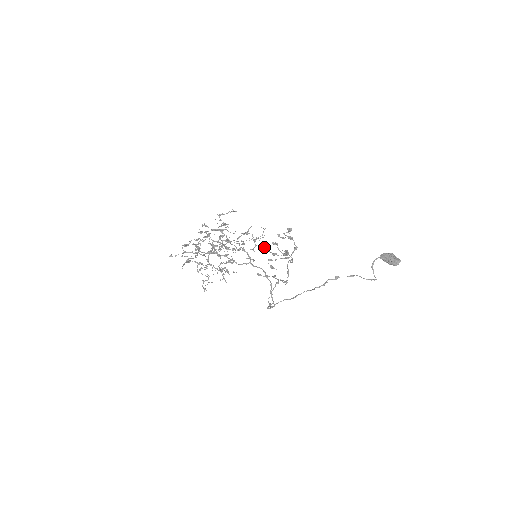
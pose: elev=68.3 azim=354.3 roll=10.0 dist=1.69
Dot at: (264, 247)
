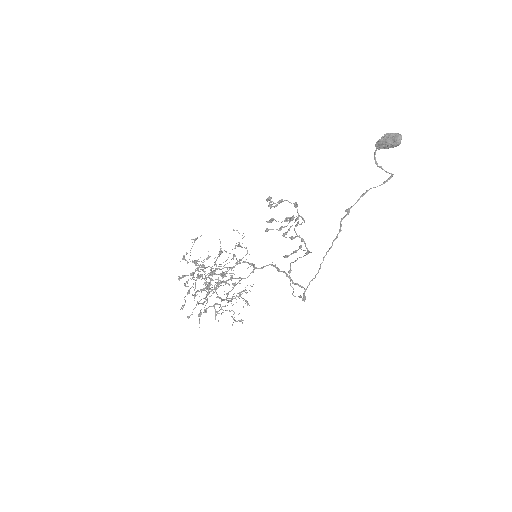
Dot at: (265, 231)
